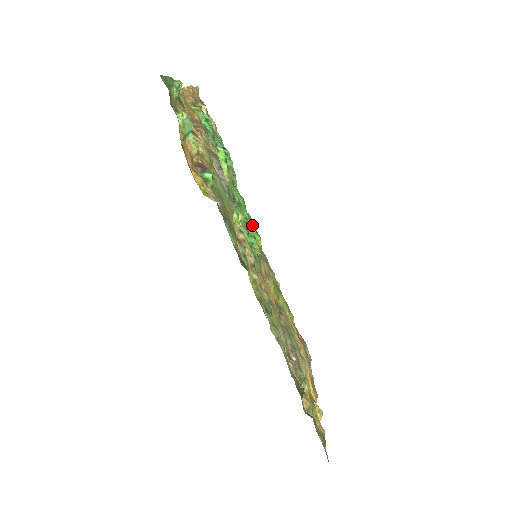
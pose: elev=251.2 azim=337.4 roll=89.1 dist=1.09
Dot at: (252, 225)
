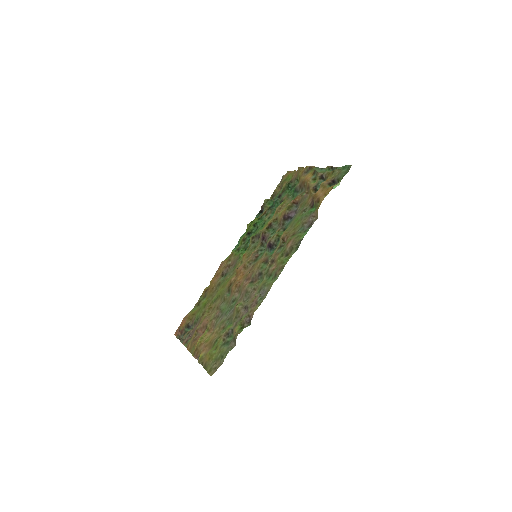
Dot at: occluded
